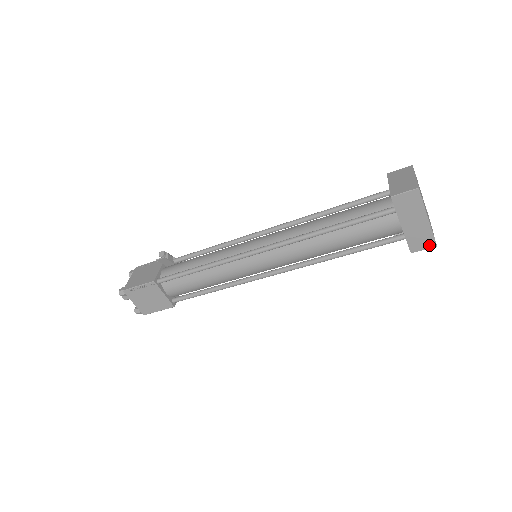
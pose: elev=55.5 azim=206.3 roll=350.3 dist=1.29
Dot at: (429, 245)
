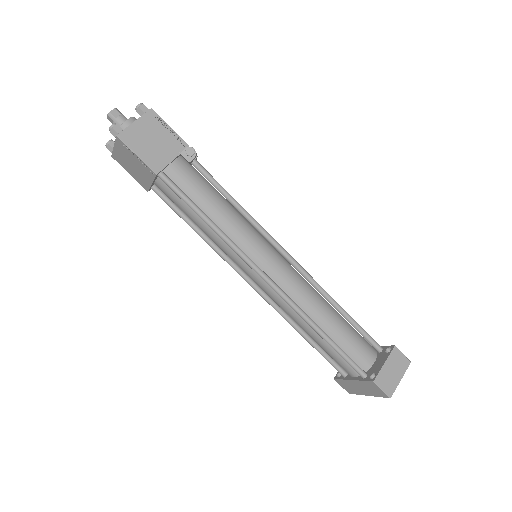
Dot at: (347, 390)
